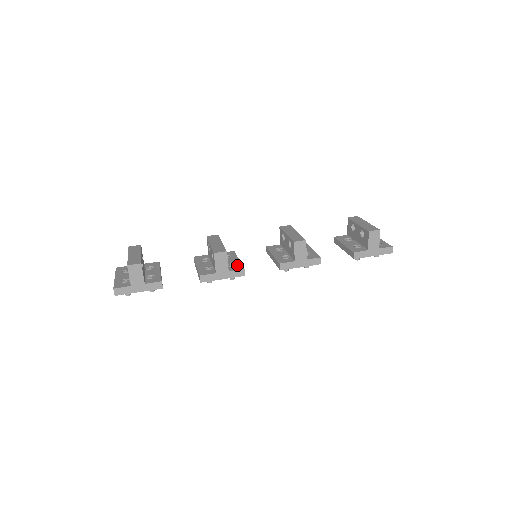
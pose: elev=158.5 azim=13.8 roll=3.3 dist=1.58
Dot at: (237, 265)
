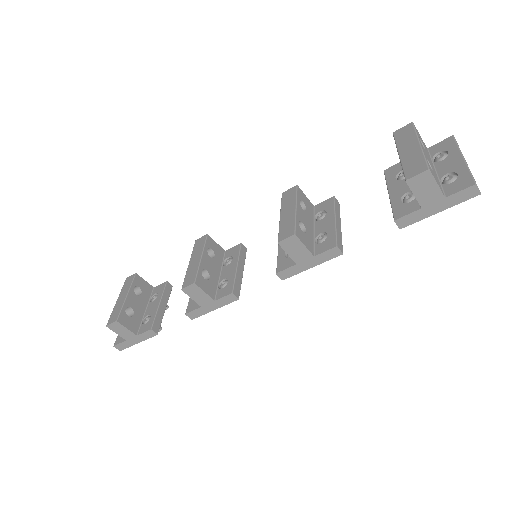
Dot at: (228, 284)
